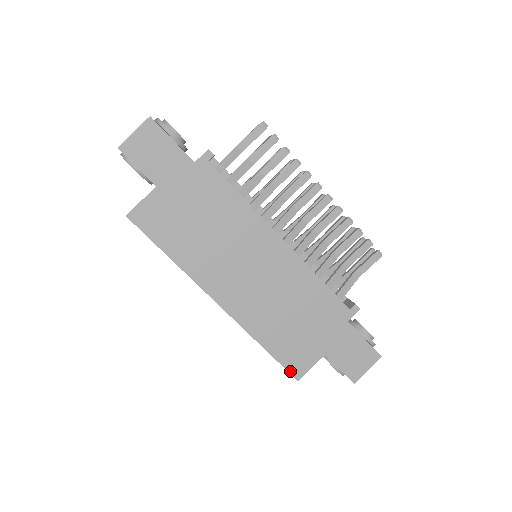
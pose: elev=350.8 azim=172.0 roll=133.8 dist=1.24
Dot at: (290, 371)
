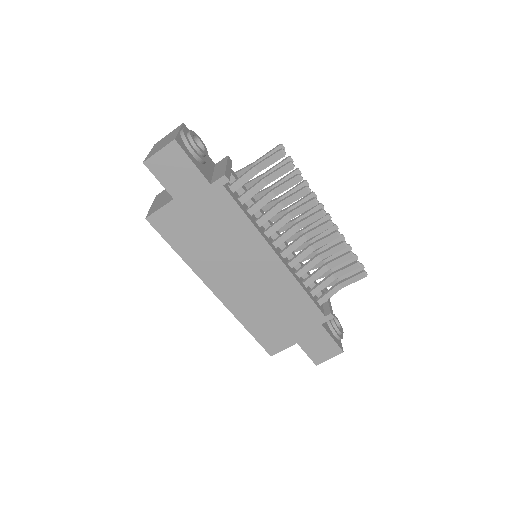
Dot at: (266, 349)
